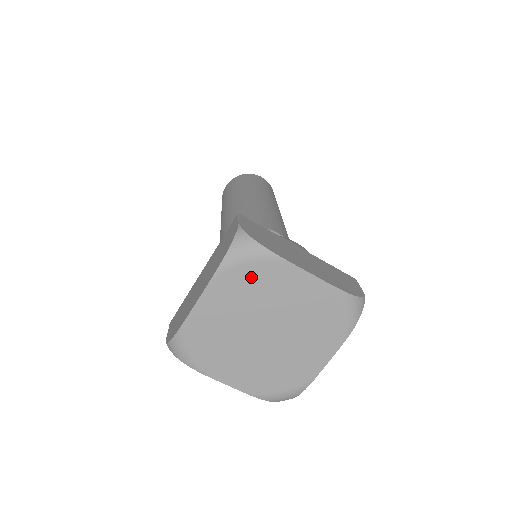
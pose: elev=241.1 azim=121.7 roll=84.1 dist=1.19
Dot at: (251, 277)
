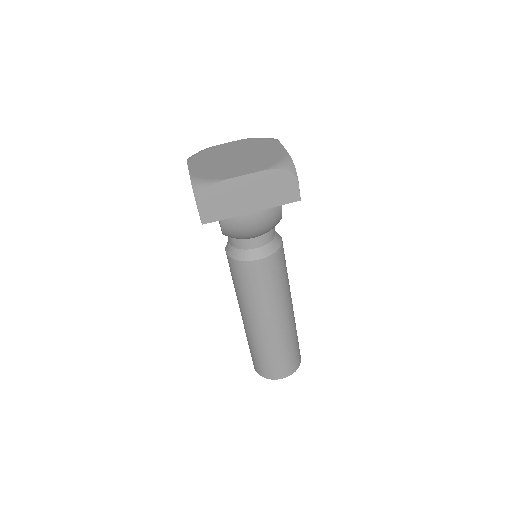
Dot at: (205, 154)
